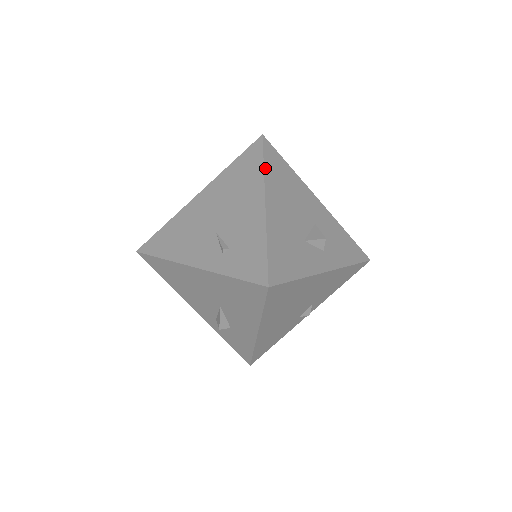
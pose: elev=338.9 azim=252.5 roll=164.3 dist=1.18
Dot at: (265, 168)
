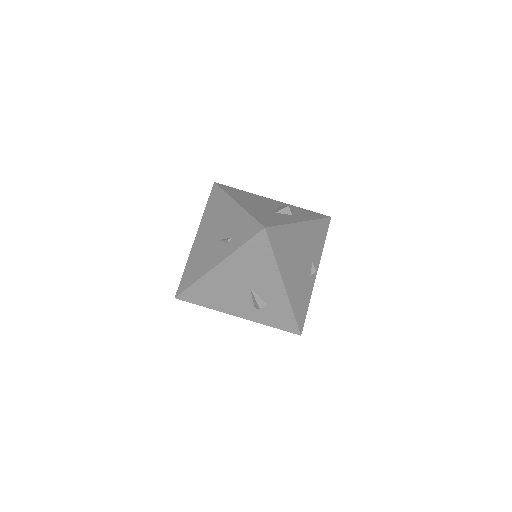
Dot at: (226, 192)
